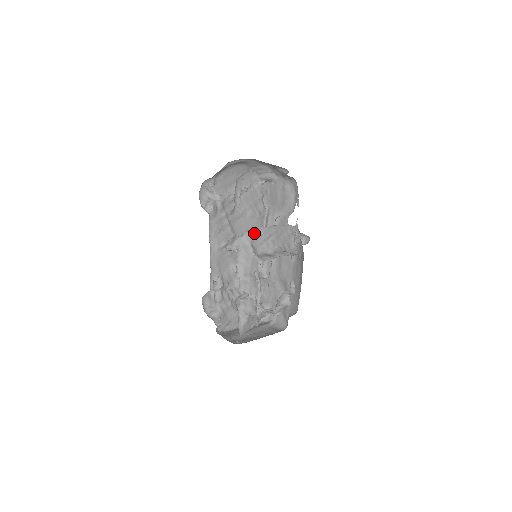
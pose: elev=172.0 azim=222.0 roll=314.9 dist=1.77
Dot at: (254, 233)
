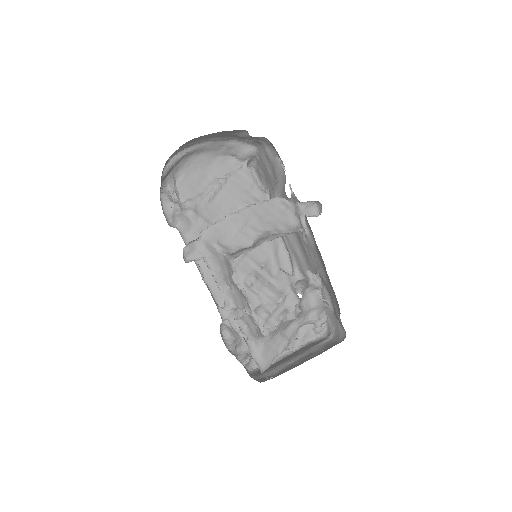
Dot at: (218, 227)
